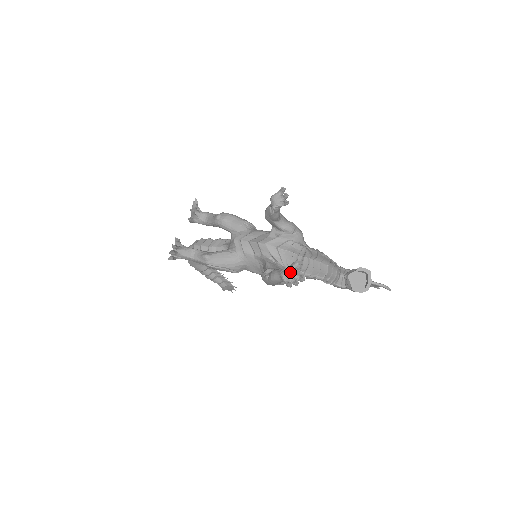
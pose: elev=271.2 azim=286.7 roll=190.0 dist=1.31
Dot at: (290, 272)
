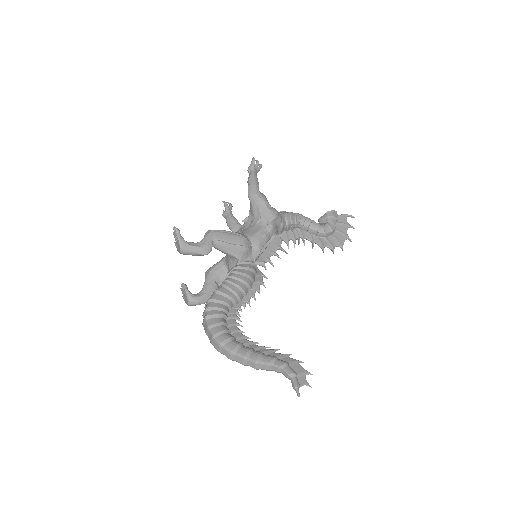
Dot at: occluded
